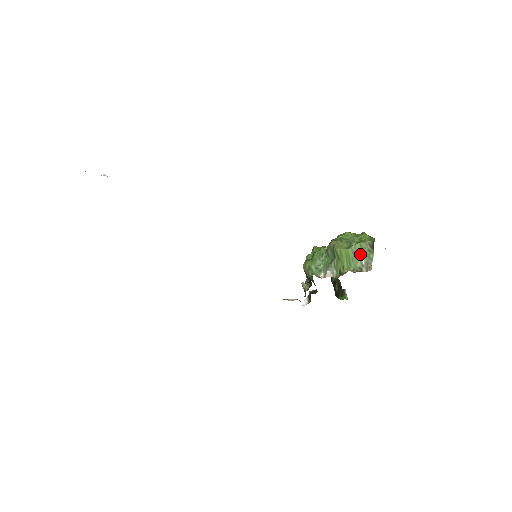
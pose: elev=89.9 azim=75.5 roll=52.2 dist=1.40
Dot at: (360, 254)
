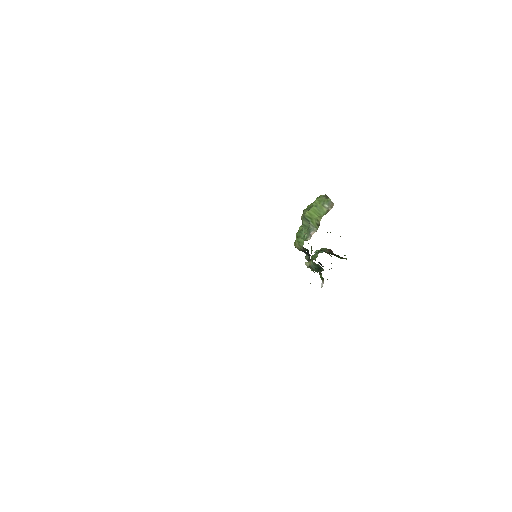
Dot at: (321, 204)
